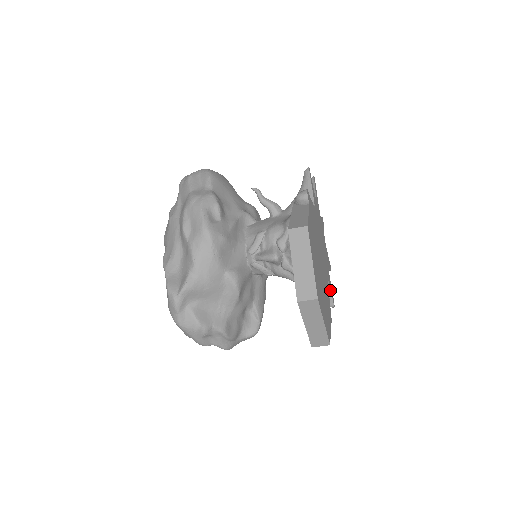
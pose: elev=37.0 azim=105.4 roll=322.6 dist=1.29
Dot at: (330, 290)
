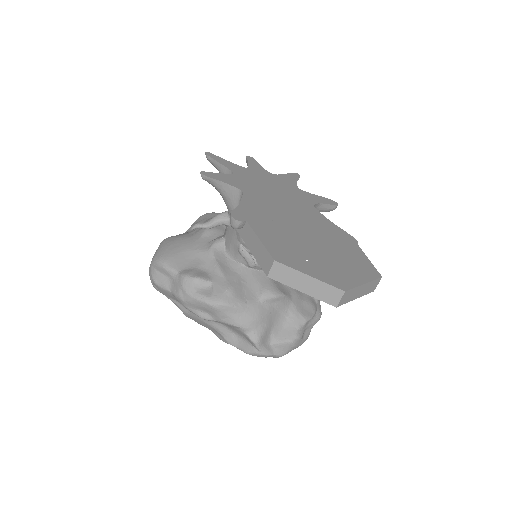
Dot at: (322, 204)
